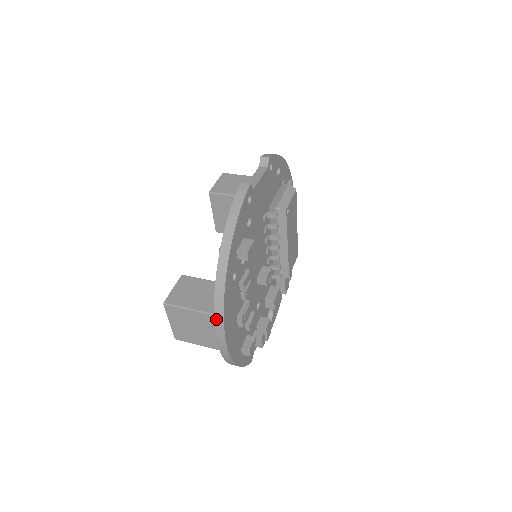
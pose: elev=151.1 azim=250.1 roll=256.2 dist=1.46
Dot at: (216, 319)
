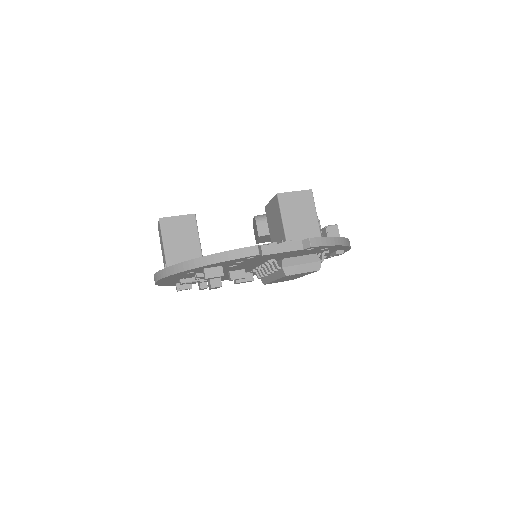
Dot at: (158, 273)
